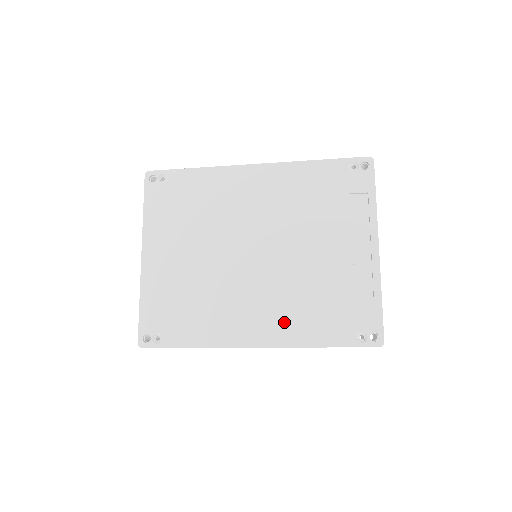
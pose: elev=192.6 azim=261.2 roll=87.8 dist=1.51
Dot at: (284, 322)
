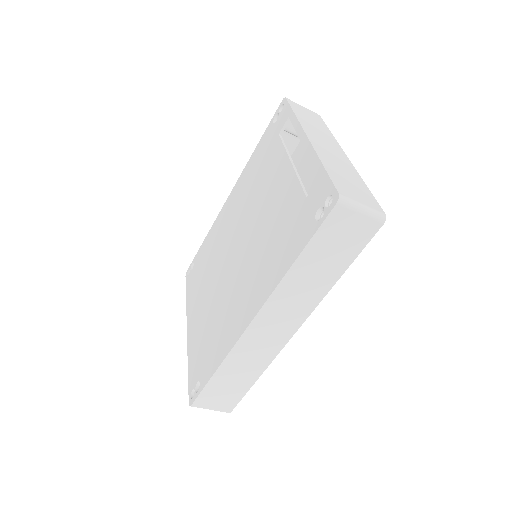
Dot at: (264, 276)
